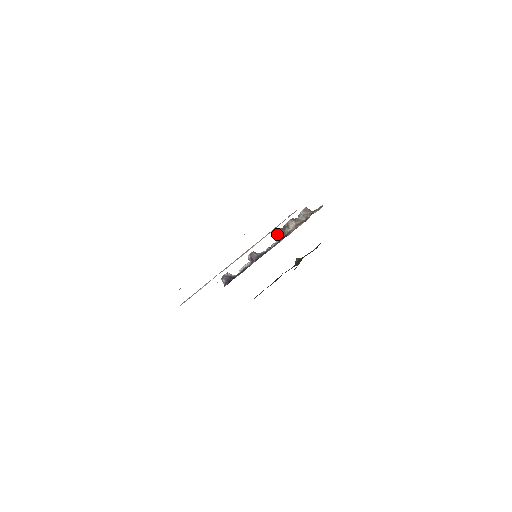
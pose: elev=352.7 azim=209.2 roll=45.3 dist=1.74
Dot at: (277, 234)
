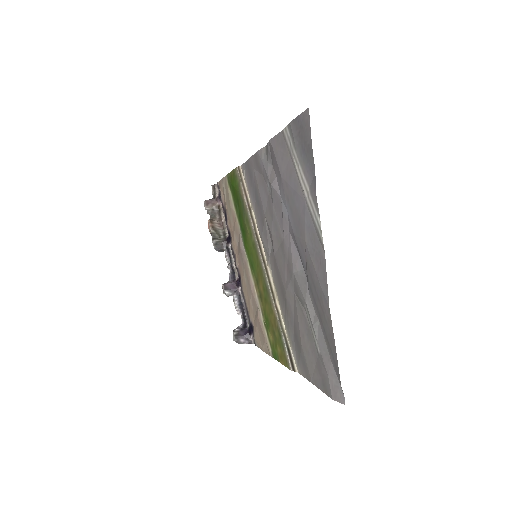
Dot at: (217, 246)
